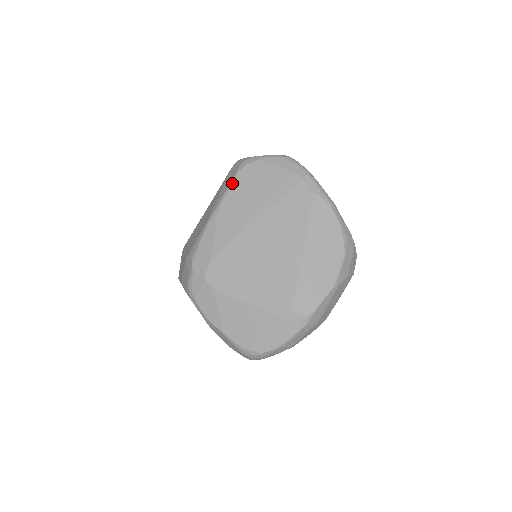
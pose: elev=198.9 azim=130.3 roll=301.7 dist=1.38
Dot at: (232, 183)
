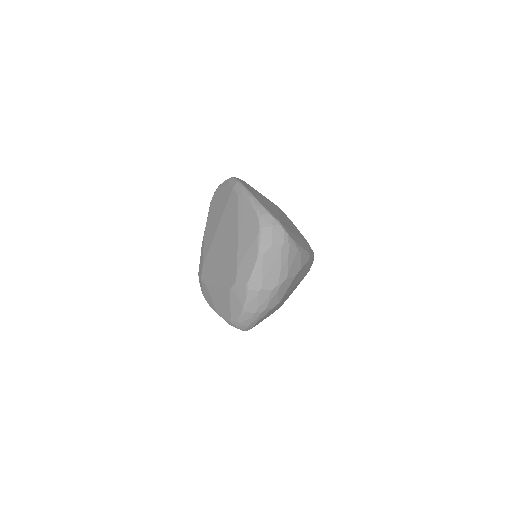
Dot at: (209, 211)
